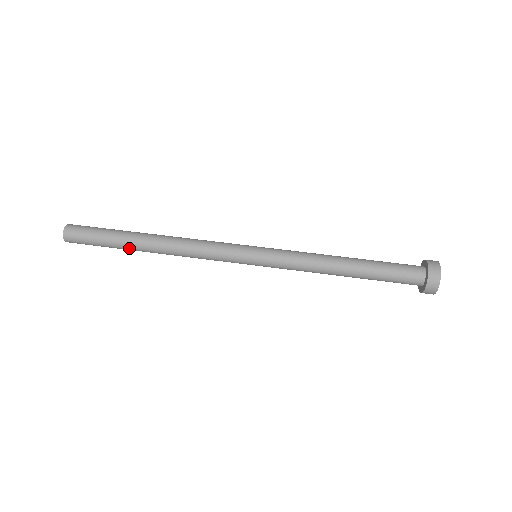
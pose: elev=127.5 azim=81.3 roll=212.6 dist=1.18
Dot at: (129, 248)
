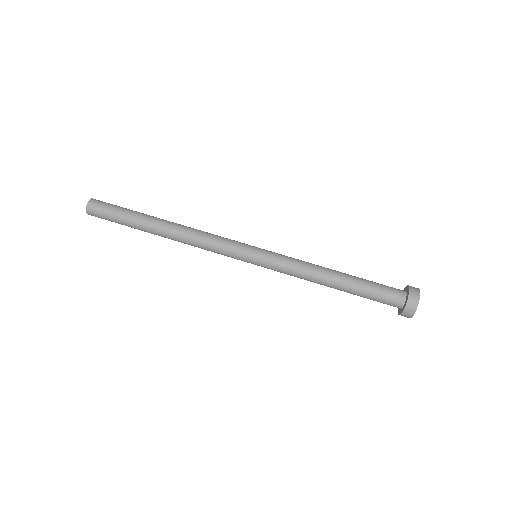
Dot at: (143, 226)
